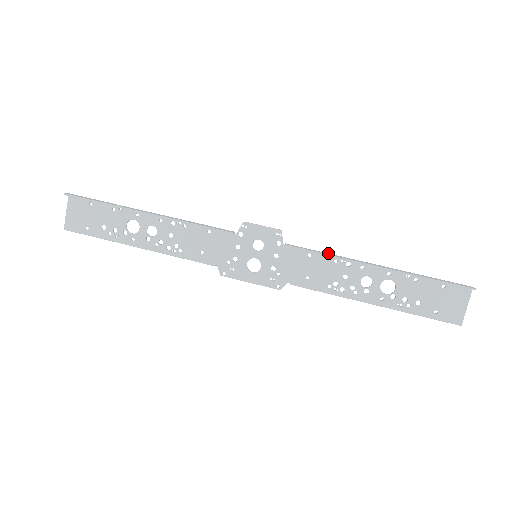
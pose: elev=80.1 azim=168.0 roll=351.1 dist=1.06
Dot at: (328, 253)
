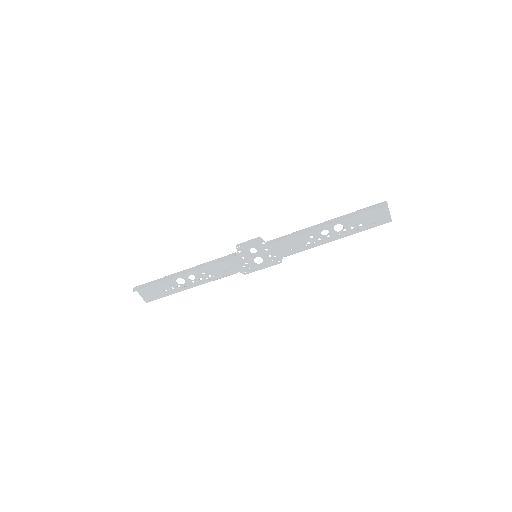
Dot at: (294, 233)
